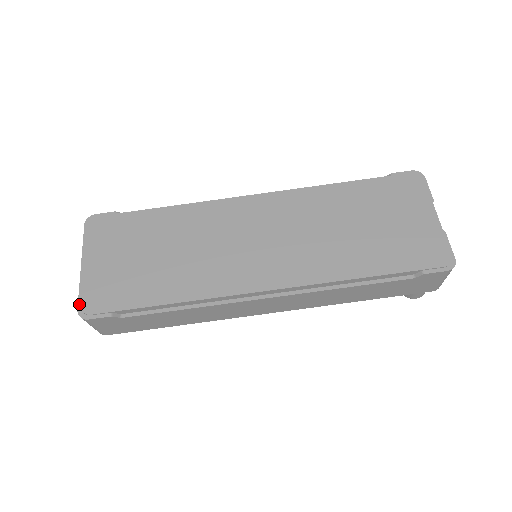
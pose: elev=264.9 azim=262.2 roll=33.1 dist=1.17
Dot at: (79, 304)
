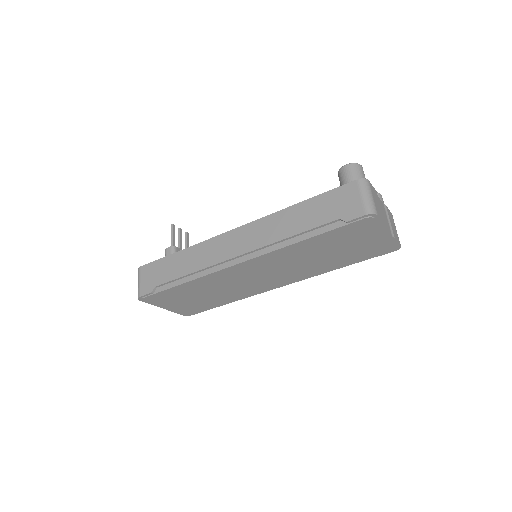
Dot at: occluded
